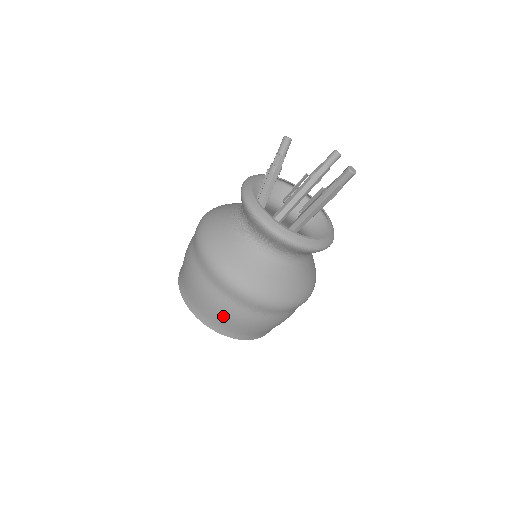
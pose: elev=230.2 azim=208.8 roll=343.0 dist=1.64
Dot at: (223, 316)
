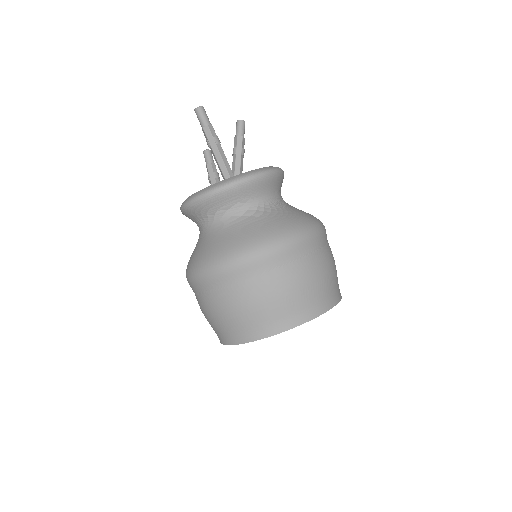
Dot at: (218, 317)
